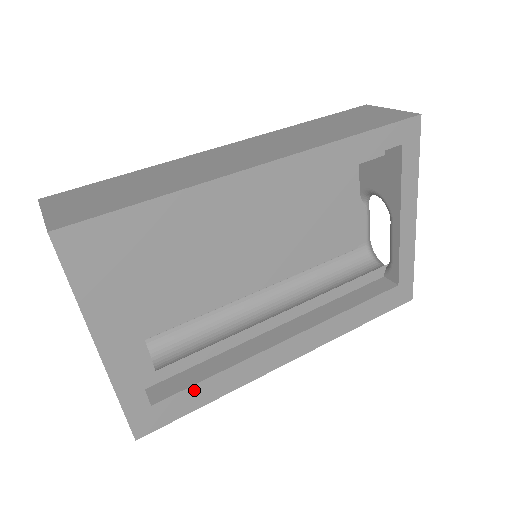
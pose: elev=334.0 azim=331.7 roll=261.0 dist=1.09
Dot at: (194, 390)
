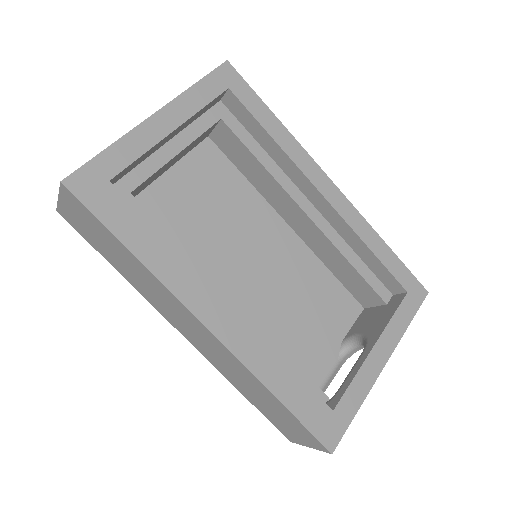
Dot at: (139, 221)
